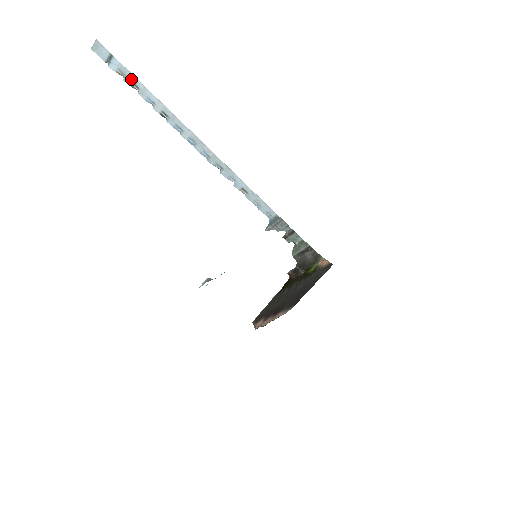
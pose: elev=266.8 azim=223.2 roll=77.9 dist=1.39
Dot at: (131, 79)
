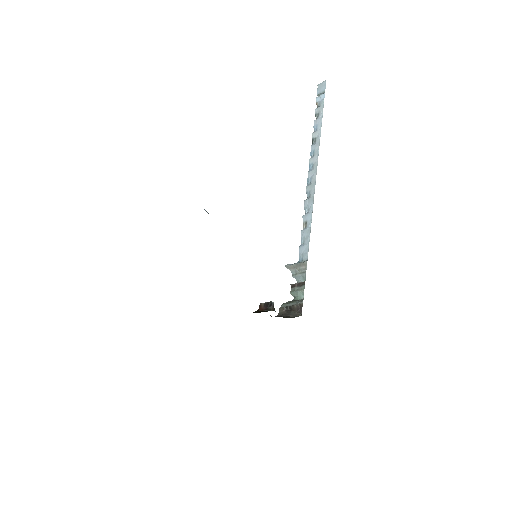
Dot at: (320, 110)
